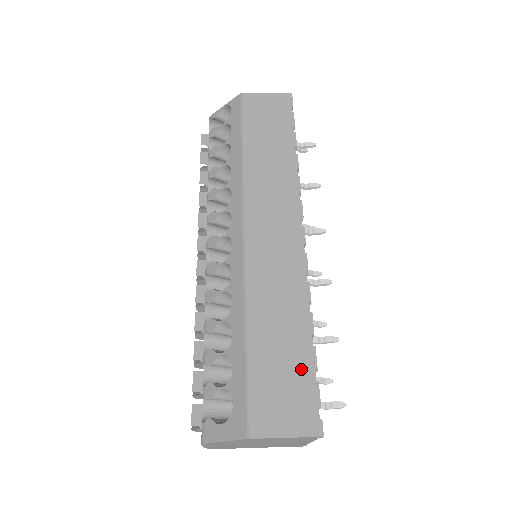
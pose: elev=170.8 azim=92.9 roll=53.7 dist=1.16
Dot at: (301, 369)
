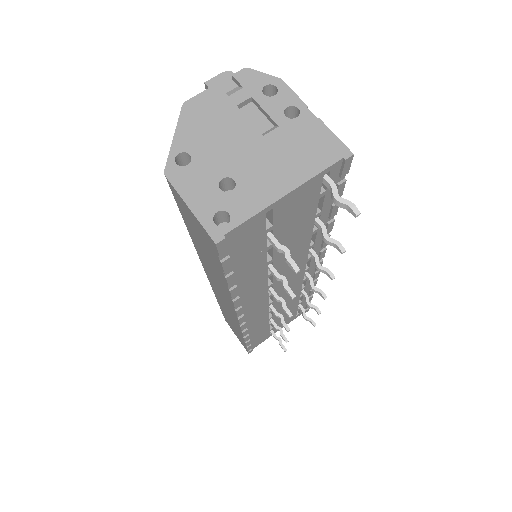
Dot at: (240, 338)
